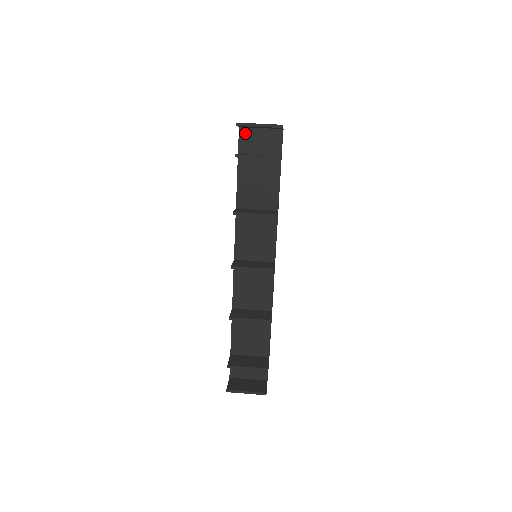
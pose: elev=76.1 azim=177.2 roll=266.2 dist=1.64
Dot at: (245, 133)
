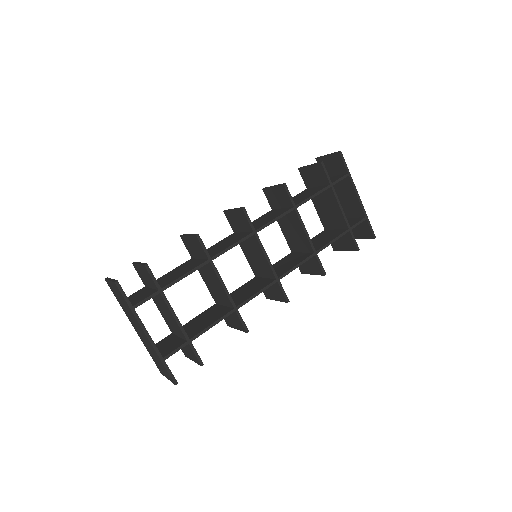
Dot at: occluded
